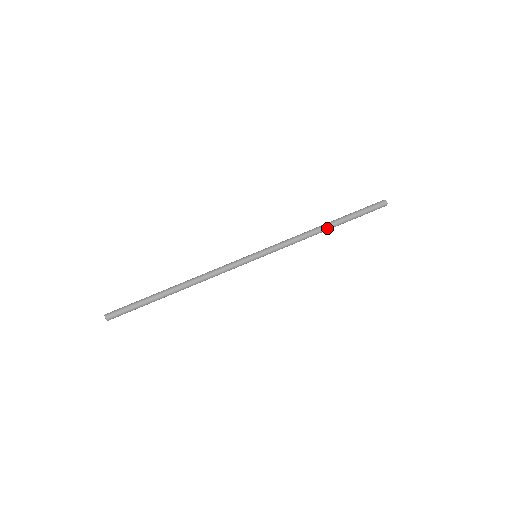
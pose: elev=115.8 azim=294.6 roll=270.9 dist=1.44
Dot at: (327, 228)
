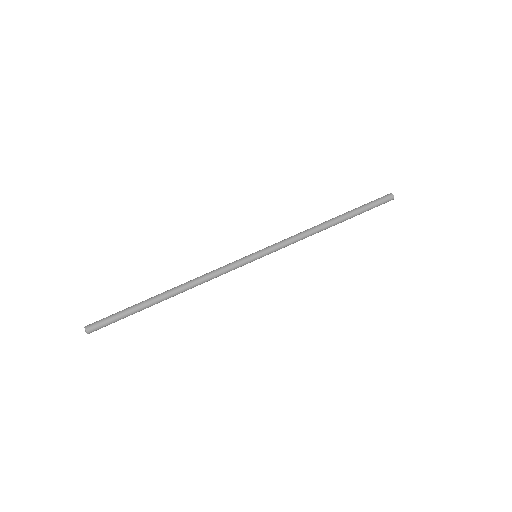
Dot at: (331, 221)
